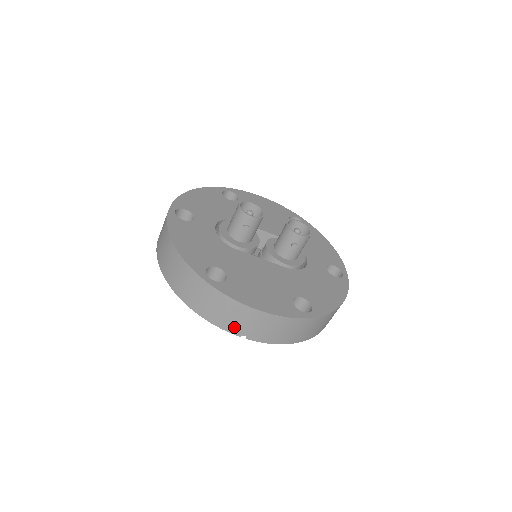
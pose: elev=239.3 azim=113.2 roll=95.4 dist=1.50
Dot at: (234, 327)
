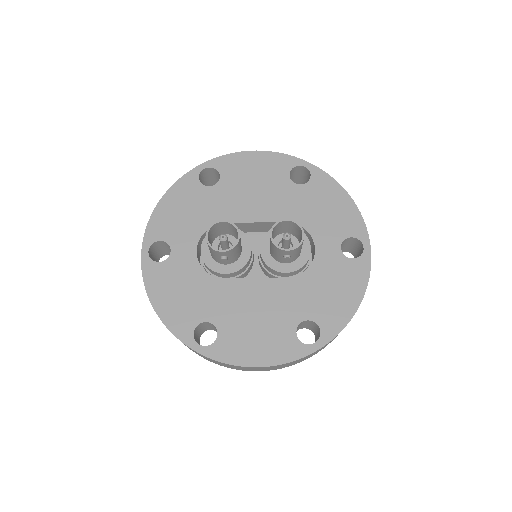
Dot at: (244, 370)
